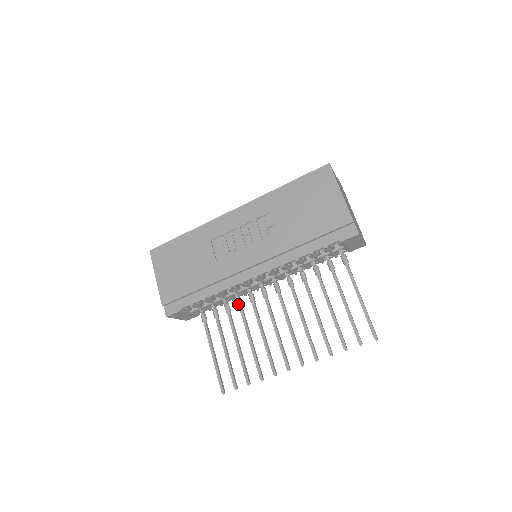
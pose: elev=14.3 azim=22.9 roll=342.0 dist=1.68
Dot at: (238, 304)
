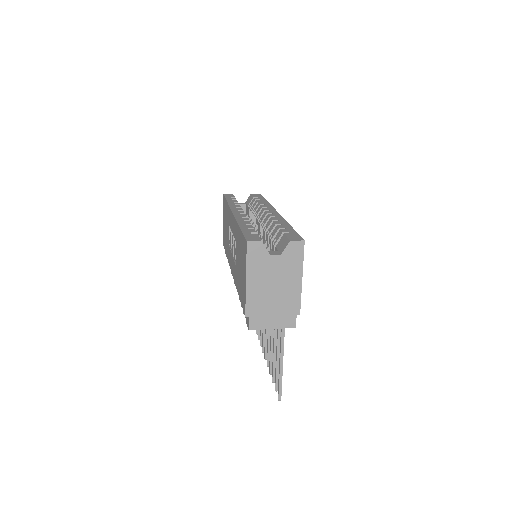
Dot at: occluded
